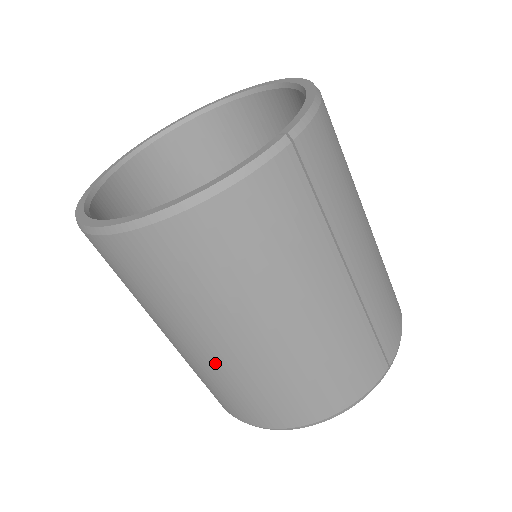
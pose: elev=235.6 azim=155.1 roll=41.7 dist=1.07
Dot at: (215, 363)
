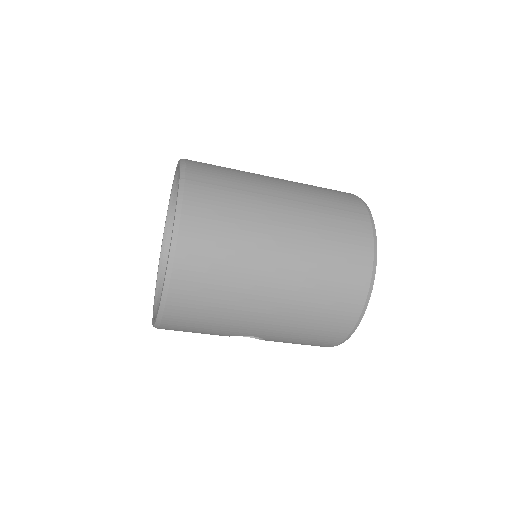
Dot at: (285, 308)
